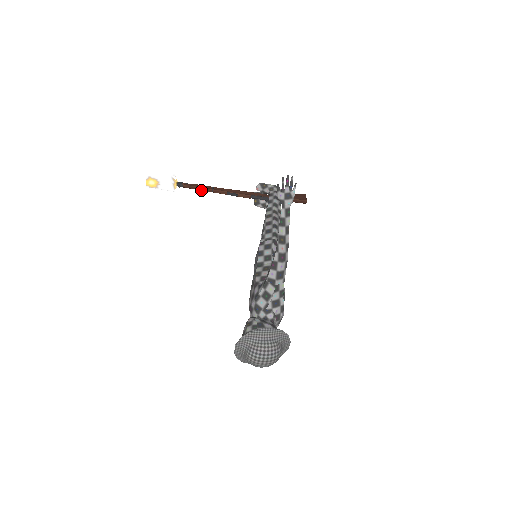
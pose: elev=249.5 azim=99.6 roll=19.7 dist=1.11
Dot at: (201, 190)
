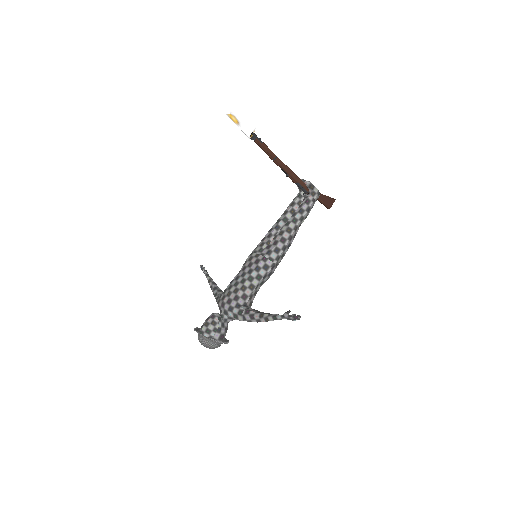
Dot at: (266, 152)
